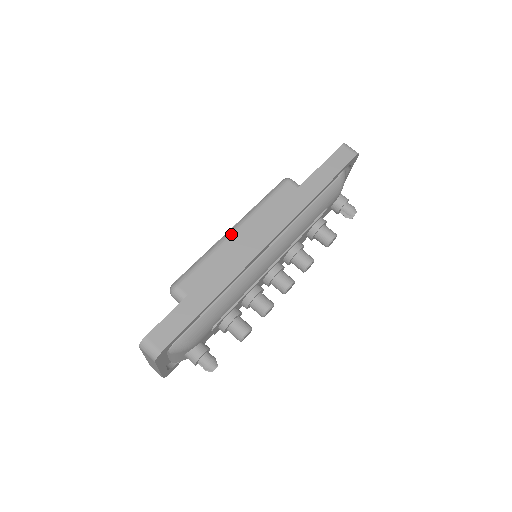
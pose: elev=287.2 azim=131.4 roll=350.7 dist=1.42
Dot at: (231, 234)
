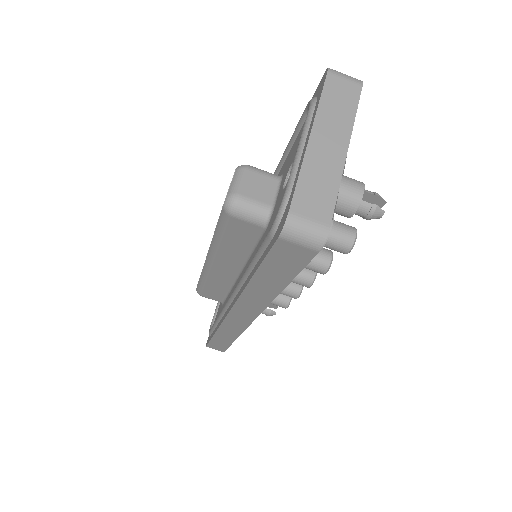
Dot at: (210, 268)
